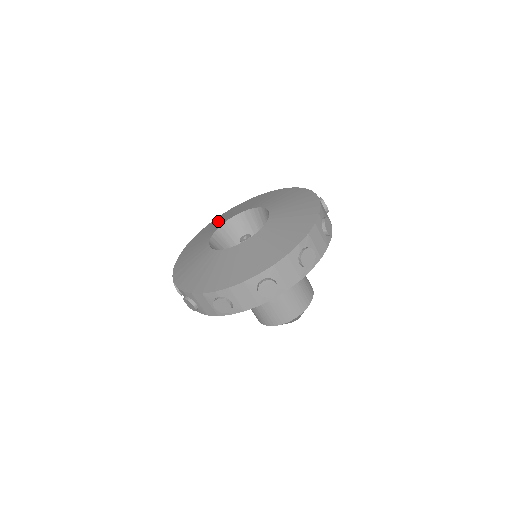
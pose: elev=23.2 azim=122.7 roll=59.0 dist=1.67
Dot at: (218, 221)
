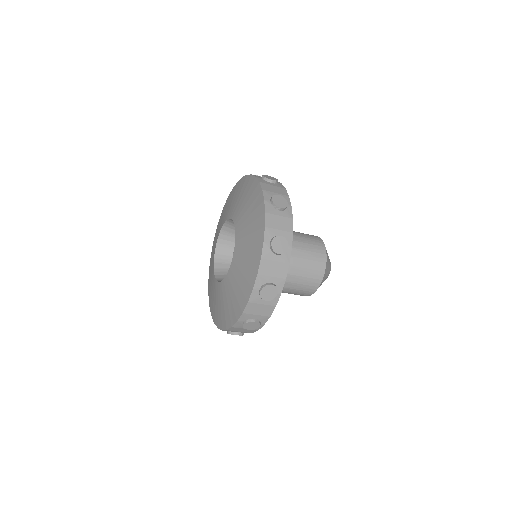
Dot at: (229, 204)
